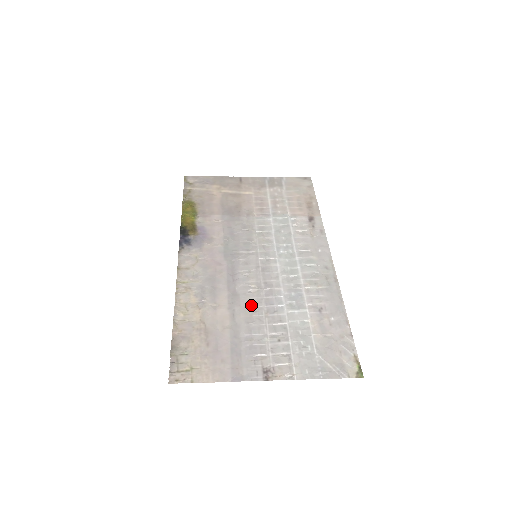
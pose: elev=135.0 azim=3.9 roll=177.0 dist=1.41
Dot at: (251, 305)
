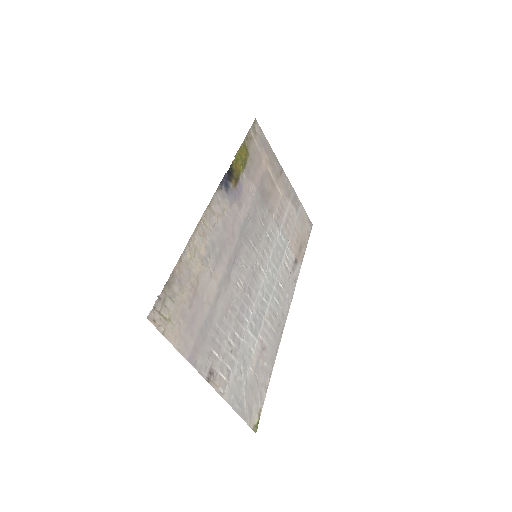
Dot at: (232, 299)
